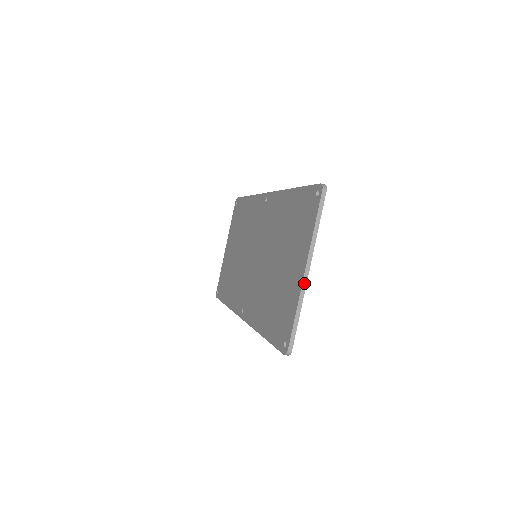
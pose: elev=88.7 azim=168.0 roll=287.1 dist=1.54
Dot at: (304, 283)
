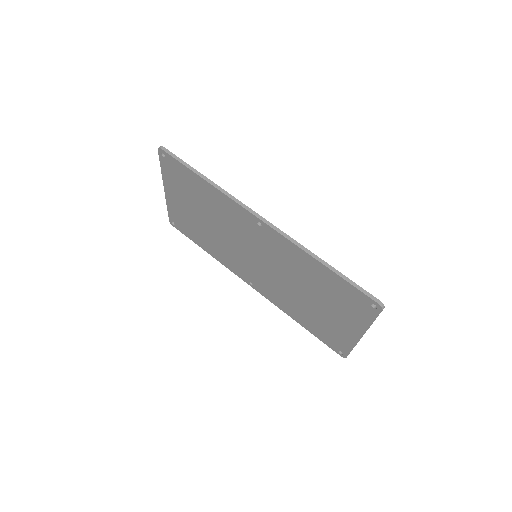
Dot at: occluded
